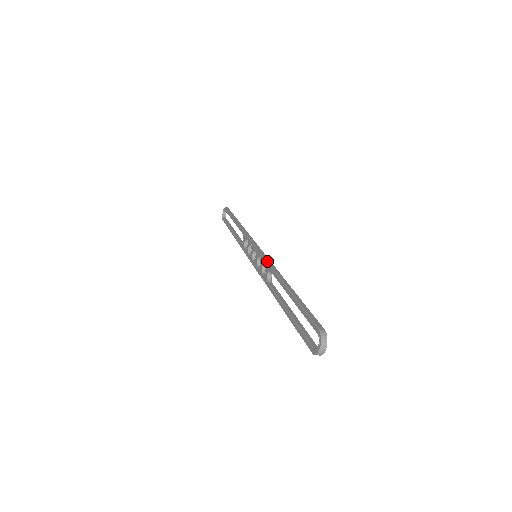
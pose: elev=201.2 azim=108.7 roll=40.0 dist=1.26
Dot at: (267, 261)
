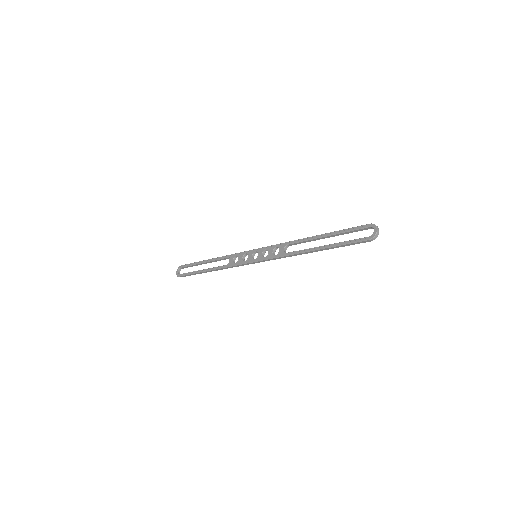
Dot at: occluded
